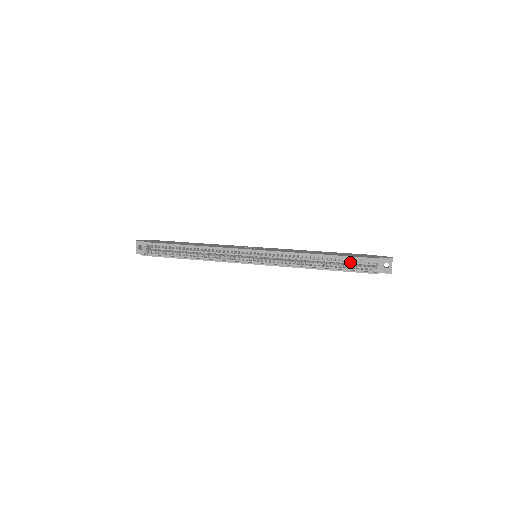
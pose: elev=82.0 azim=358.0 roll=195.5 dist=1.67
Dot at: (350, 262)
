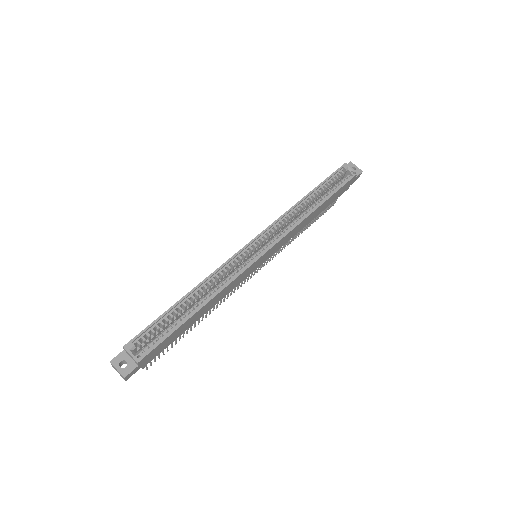
Dot at: occluded
